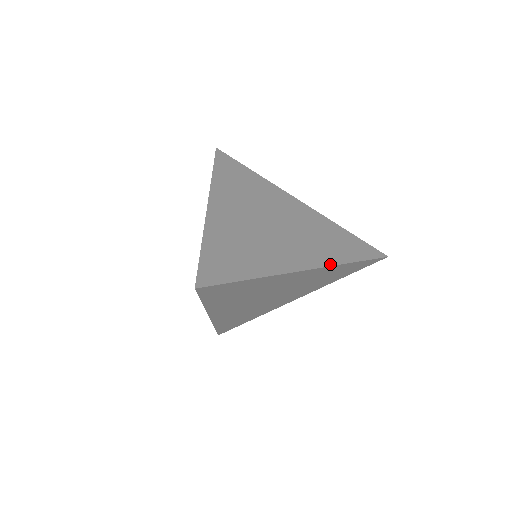
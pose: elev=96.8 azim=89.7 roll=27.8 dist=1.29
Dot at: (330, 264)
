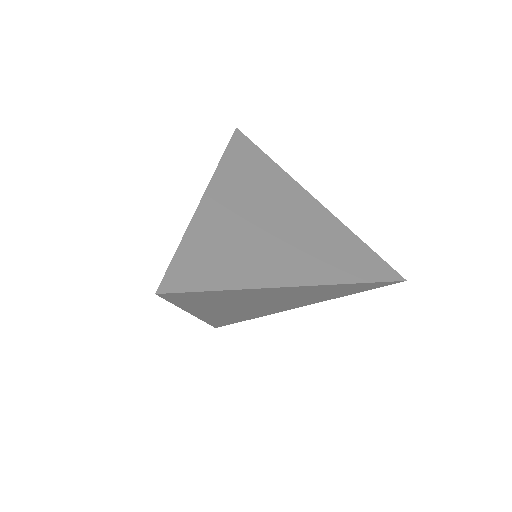
Dot at: (330, 282)
